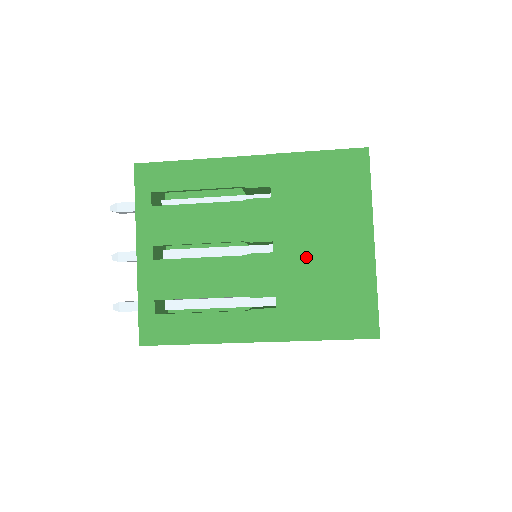
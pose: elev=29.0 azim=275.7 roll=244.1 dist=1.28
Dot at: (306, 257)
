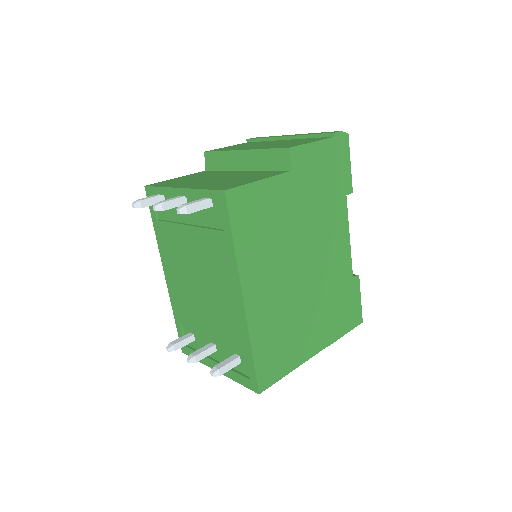
Dot at: occluded
